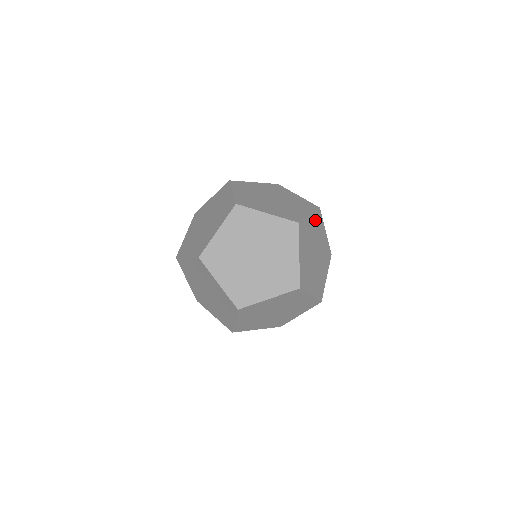
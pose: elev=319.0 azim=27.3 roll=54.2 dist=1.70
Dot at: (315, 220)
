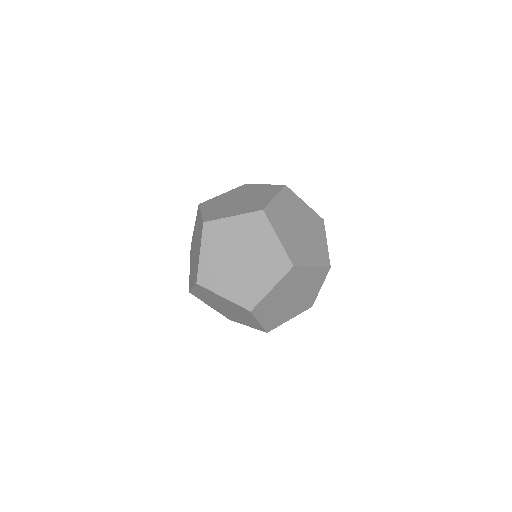
Dot at: (285, 198)
